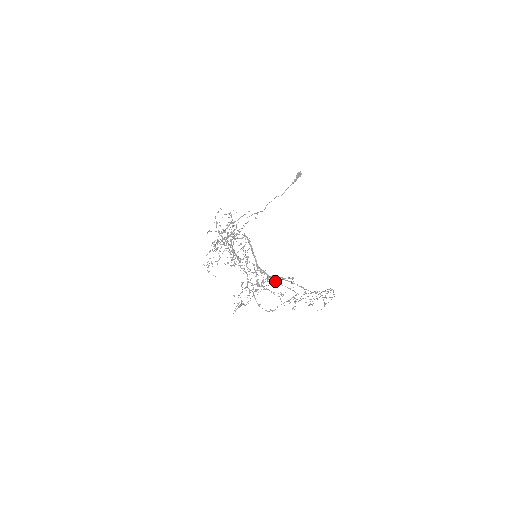
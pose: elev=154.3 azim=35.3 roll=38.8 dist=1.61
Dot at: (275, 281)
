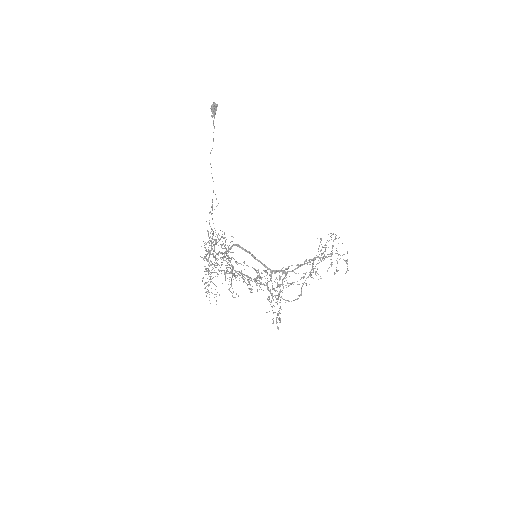
Dot at: occluded
